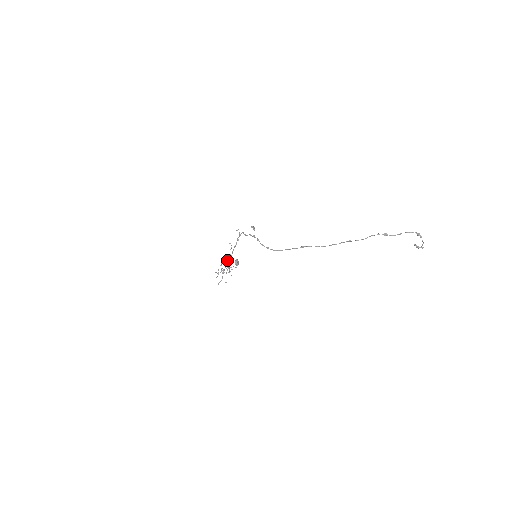
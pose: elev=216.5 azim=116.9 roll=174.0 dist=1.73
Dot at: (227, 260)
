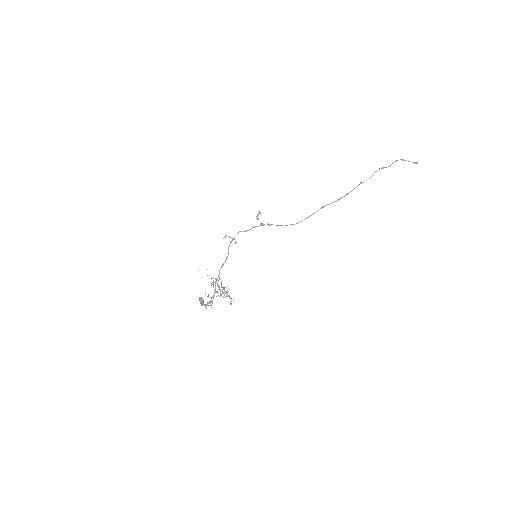
Dot at: (218, 281)
